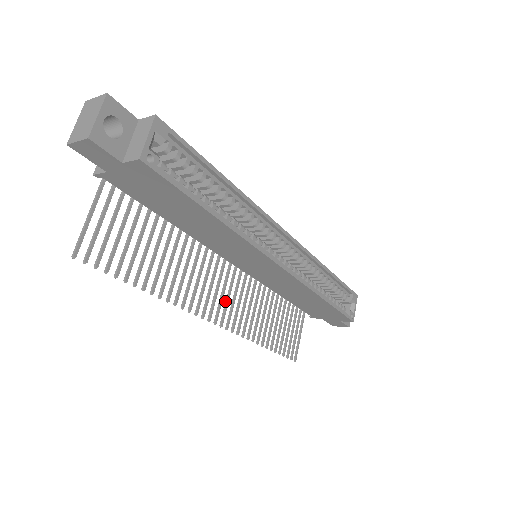
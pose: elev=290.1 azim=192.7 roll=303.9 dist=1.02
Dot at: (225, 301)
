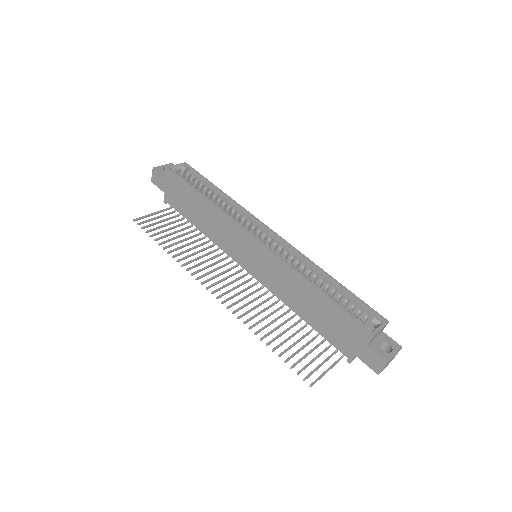
Dot at: (230, 290)
